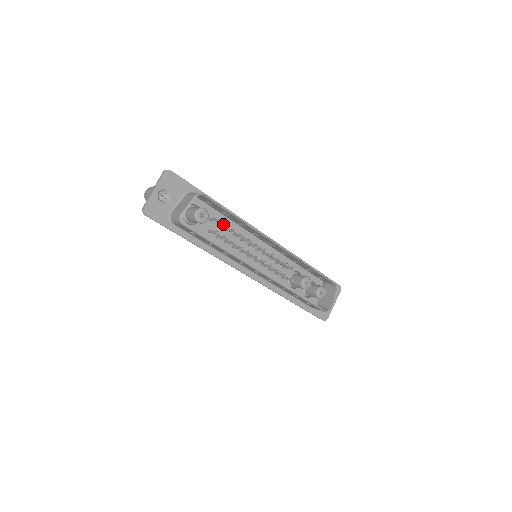
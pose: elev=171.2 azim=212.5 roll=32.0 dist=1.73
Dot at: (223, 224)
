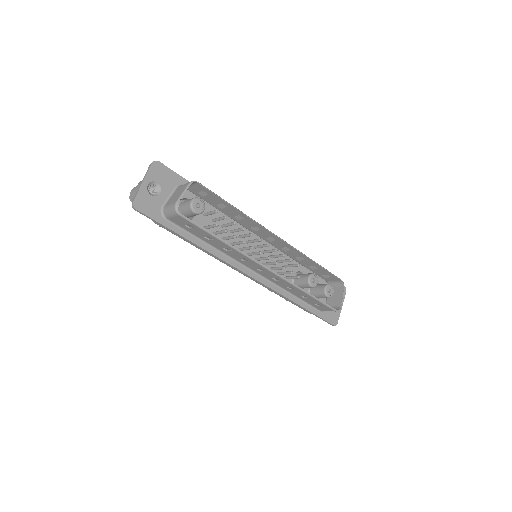
Dot at: (220, 217)
